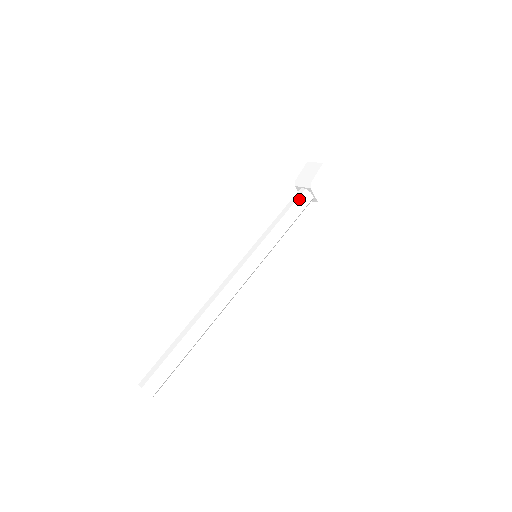
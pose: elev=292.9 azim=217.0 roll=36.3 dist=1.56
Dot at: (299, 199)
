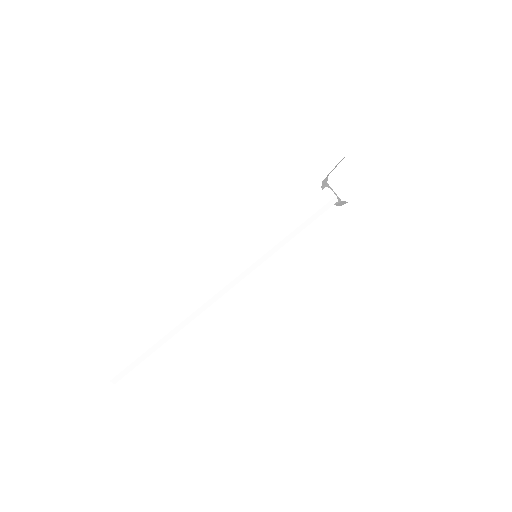
Dot at: (316, 197)
